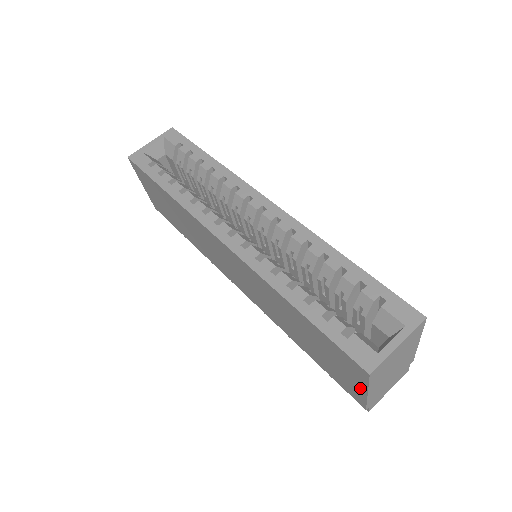
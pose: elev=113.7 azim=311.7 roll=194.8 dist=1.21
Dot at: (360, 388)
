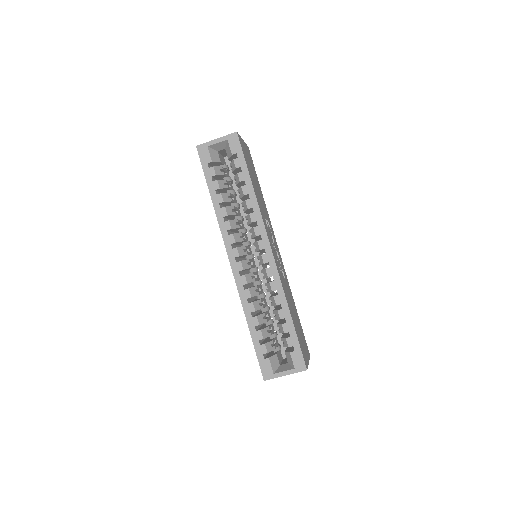
Dot at: occluded
